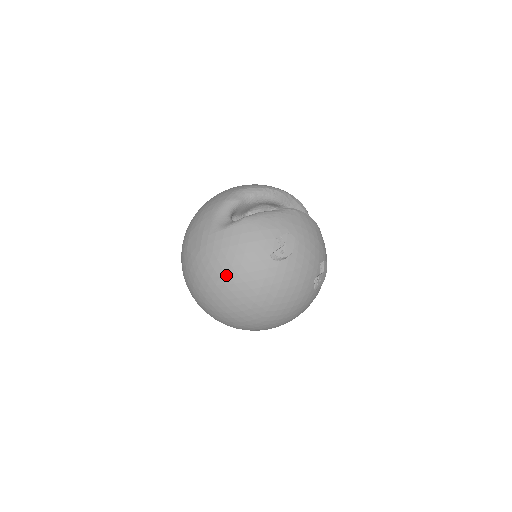
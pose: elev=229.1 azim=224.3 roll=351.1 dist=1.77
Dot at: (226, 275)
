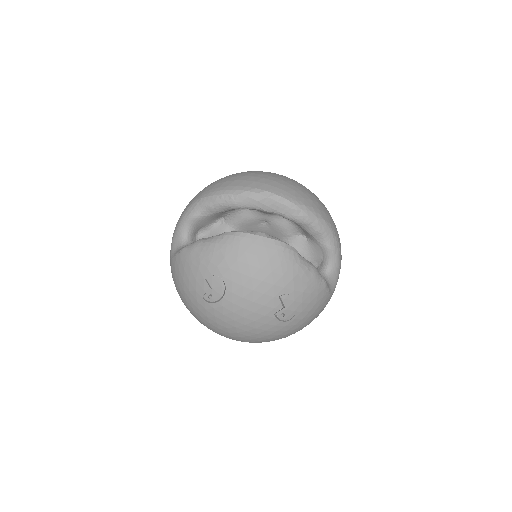
Dot at: (184, 304)
